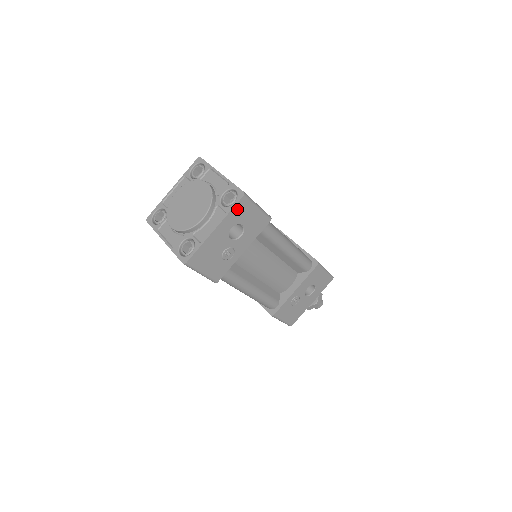
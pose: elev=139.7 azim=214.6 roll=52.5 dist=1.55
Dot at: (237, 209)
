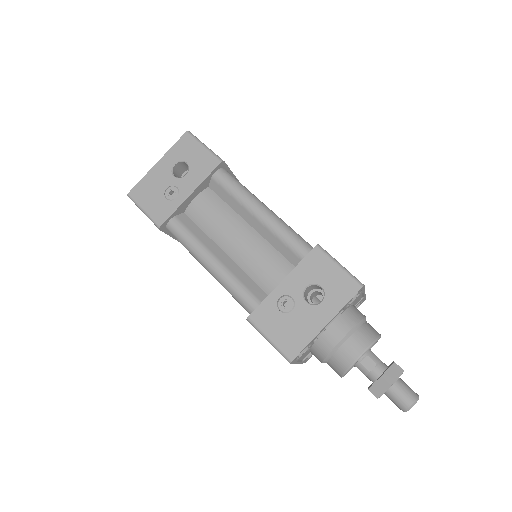
Dot at: (180, 145)
